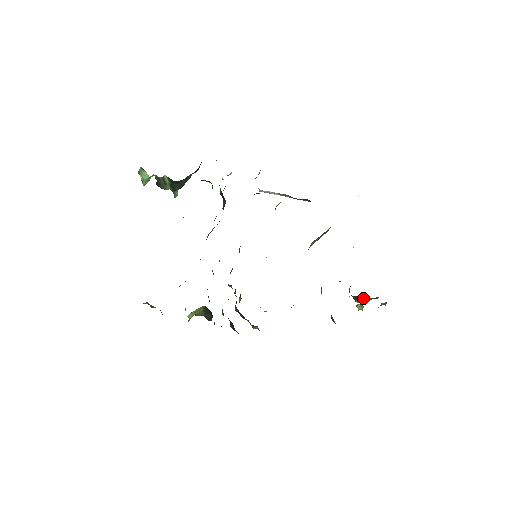
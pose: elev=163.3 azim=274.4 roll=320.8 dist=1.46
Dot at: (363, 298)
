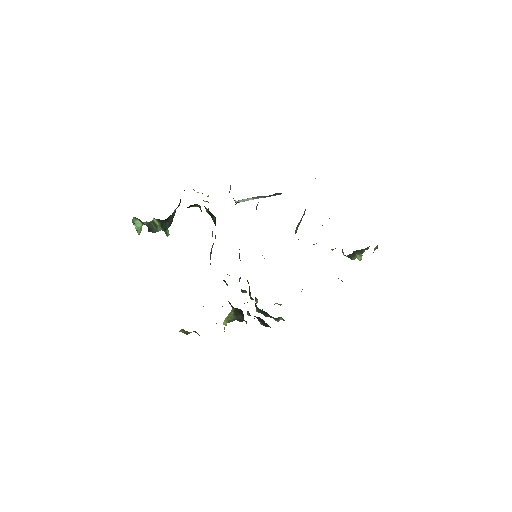
Dot at: (357, 253)
